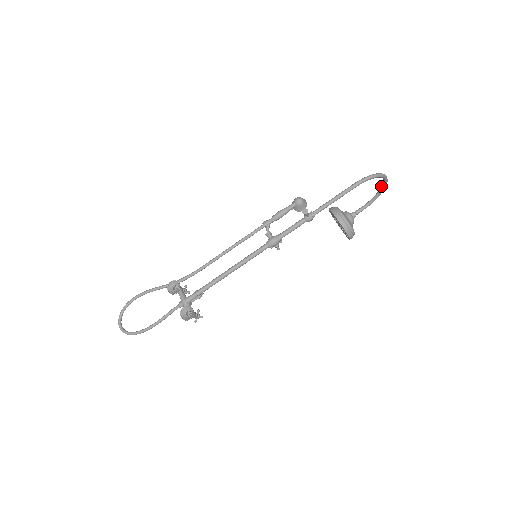
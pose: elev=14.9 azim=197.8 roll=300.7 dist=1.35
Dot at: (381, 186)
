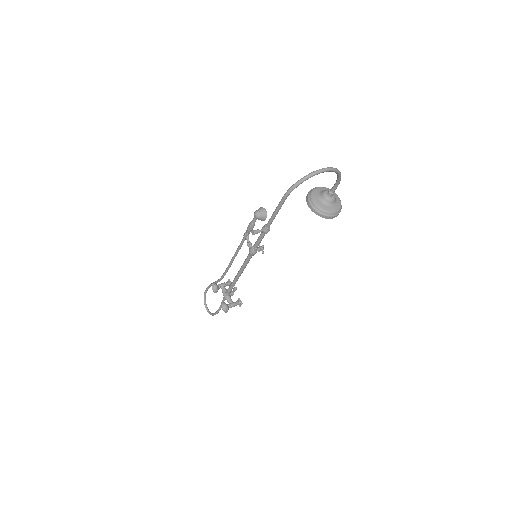
Dot at: occluded
